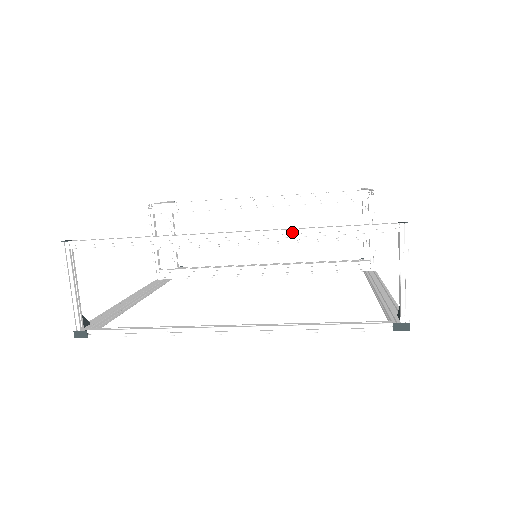
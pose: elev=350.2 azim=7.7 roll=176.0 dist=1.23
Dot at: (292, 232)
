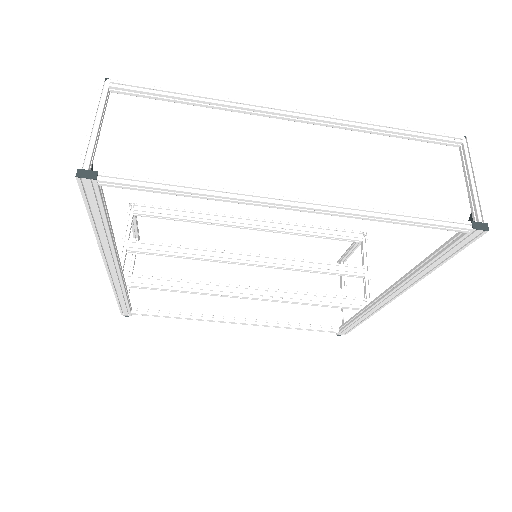
Dot at: (365, 122)
